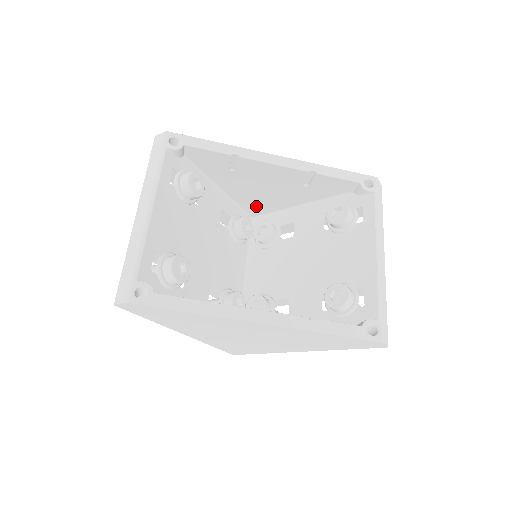
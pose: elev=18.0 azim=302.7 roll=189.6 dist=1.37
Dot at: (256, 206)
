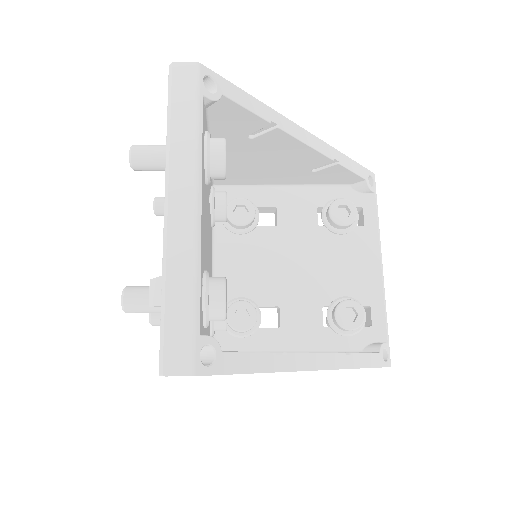
Dot at: (232, 176)
